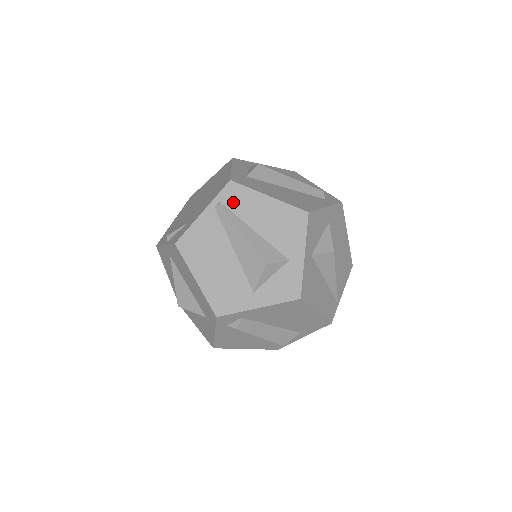
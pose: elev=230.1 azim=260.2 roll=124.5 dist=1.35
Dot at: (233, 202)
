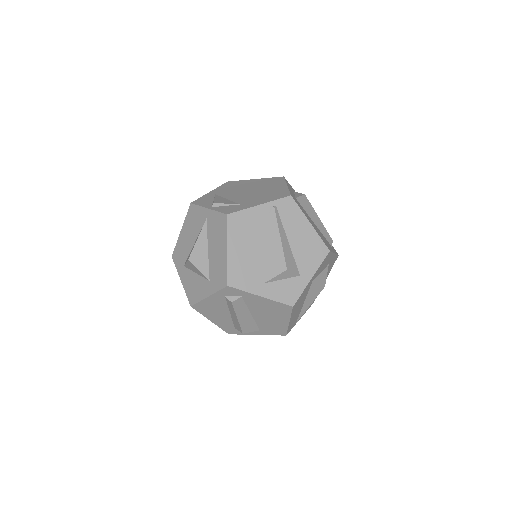
Dot at: (285, 212)
